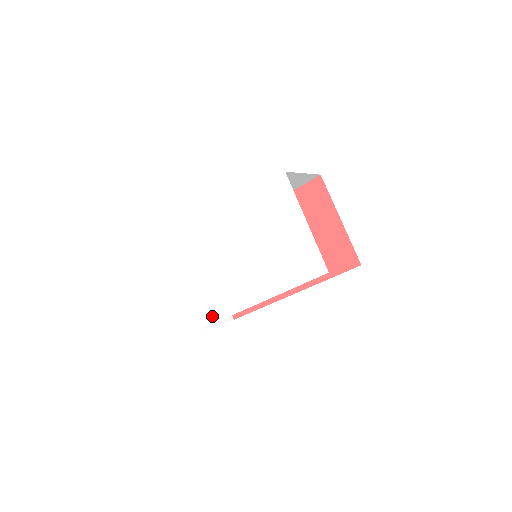
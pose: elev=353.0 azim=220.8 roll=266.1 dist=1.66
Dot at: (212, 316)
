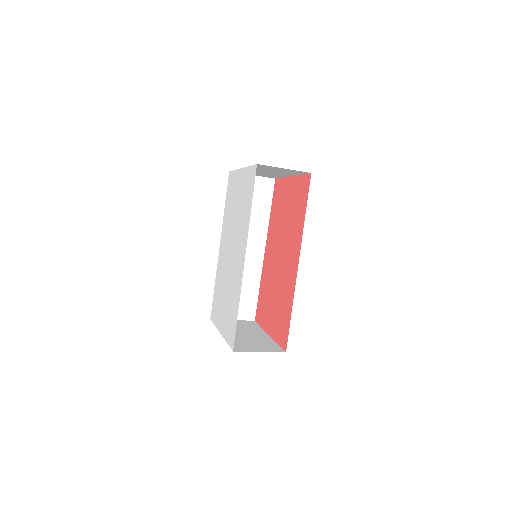
Dot at: (234, 320)
